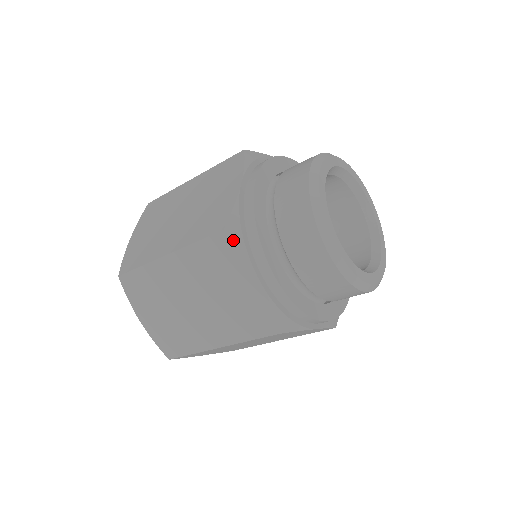
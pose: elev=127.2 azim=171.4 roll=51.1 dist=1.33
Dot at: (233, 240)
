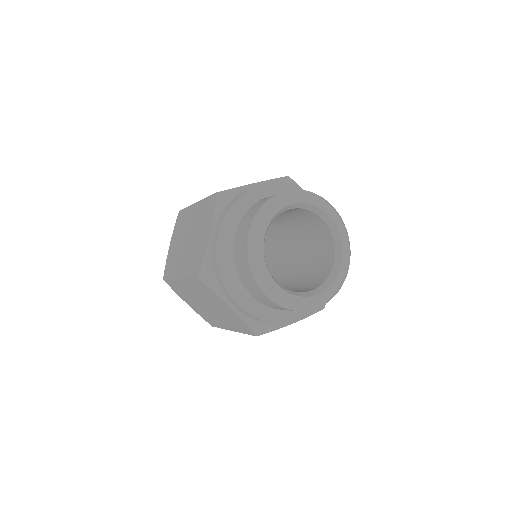
Dot at: (216, 201)
